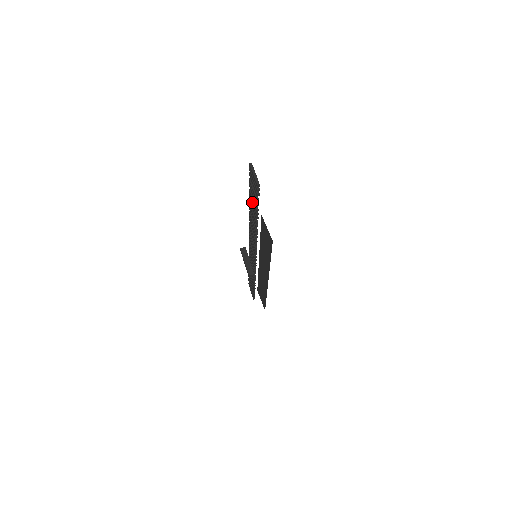
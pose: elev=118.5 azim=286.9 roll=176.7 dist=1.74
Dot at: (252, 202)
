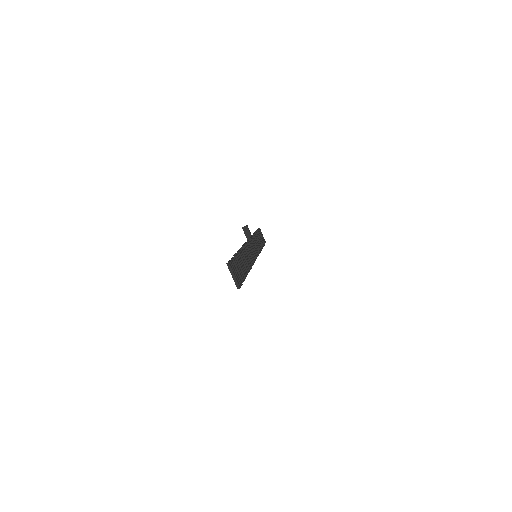
Dot at: occluded
